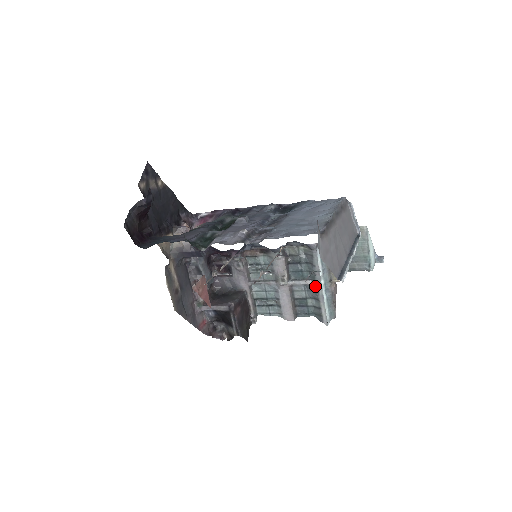
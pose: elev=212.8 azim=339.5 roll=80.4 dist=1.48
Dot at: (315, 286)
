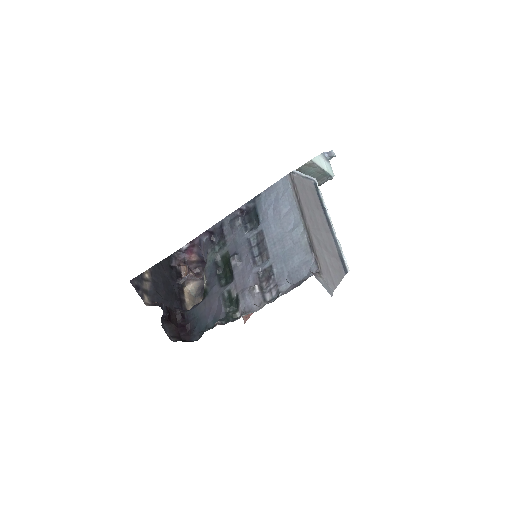
Dot at: occluded
